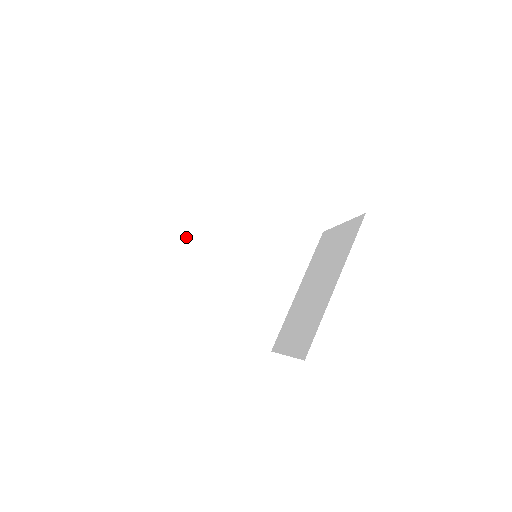
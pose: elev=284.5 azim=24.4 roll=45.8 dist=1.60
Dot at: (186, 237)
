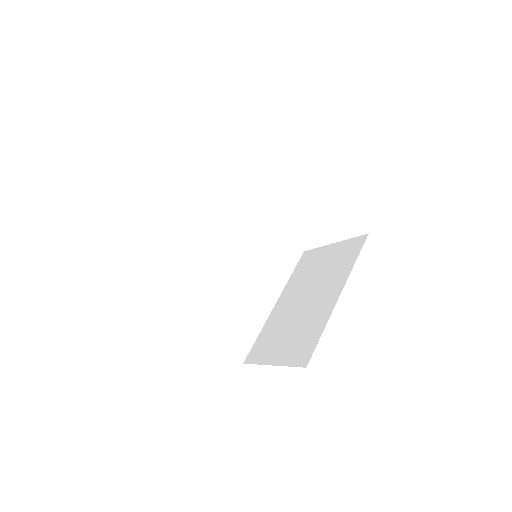
Dot at: (176, 225)
